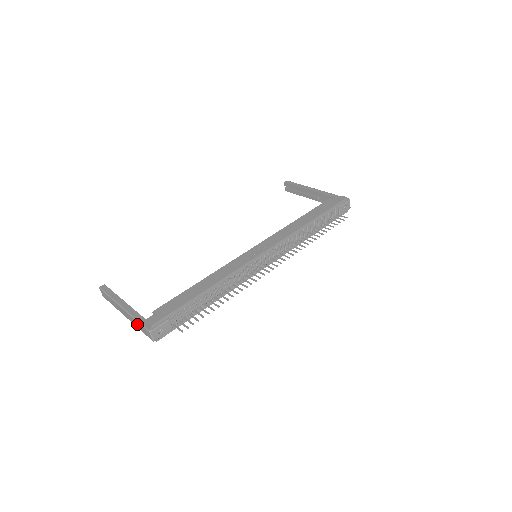
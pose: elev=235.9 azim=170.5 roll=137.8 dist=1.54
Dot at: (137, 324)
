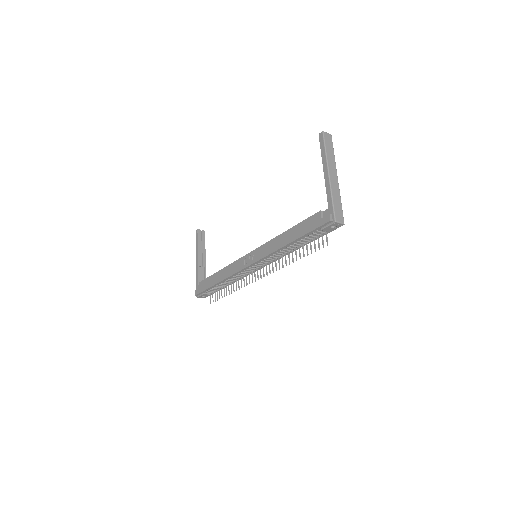
Dot at: occluded
